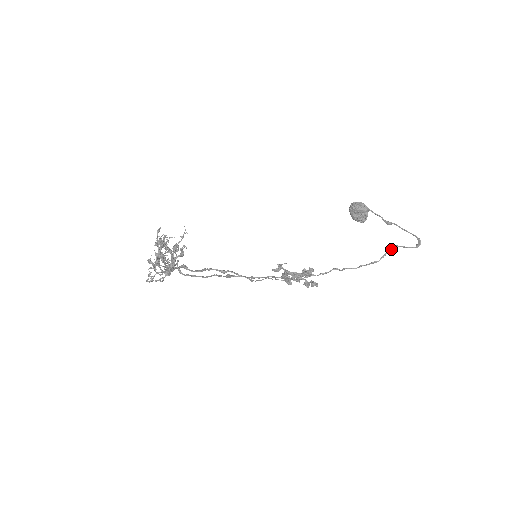
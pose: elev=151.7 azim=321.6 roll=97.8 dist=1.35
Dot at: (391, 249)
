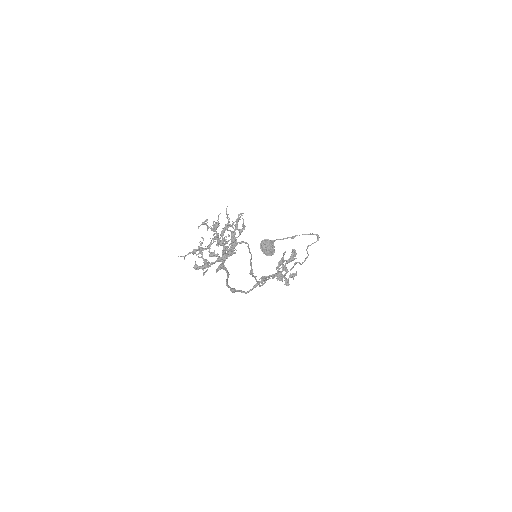
Dot at: (307, 248)
